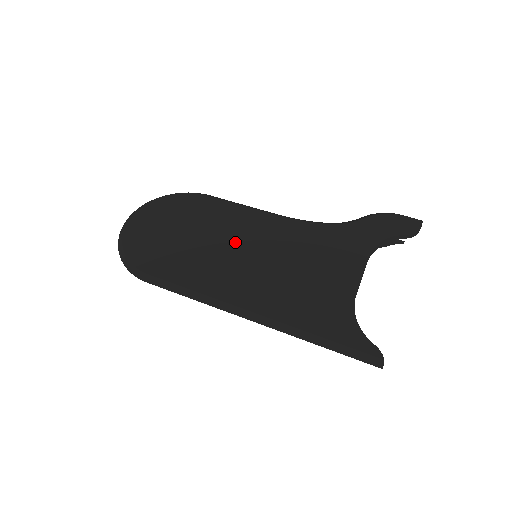
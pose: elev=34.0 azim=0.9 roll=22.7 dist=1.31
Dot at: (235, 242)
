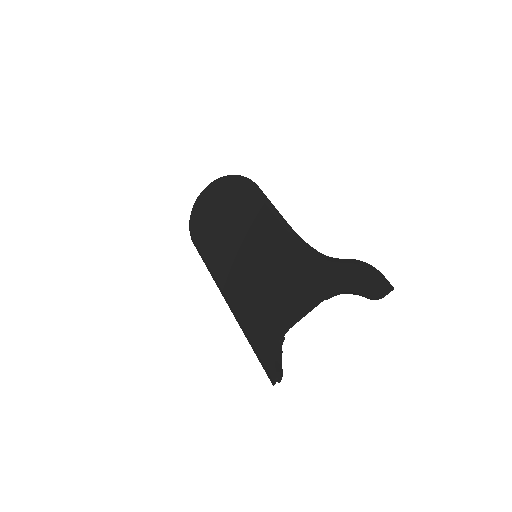
Dot at: (247, 239)
